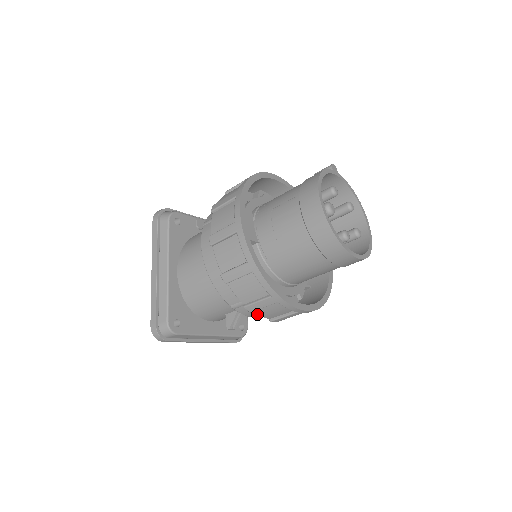
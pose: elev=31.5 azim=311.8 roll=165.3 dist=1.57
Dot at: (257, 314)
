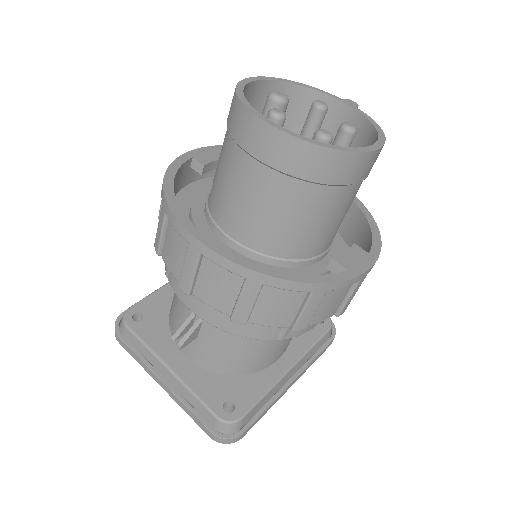
Dot at: (166, 264)
